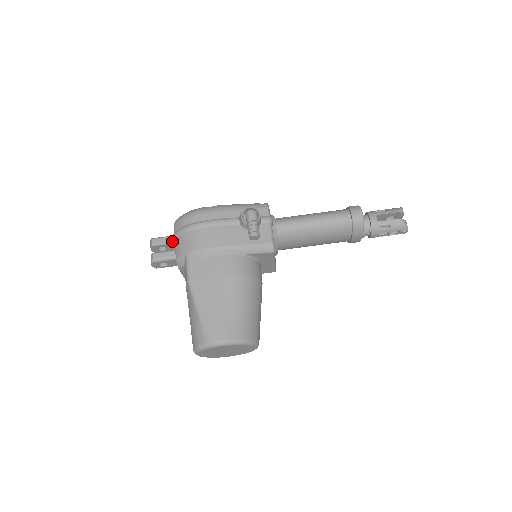
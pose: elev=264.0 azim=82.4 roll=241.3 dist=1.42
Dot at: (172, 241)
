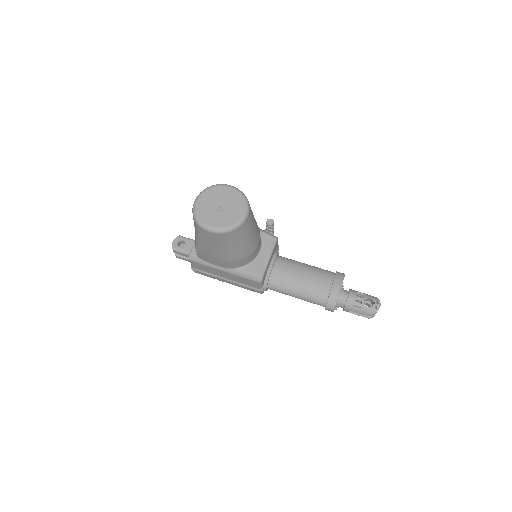
Dot at: occluded
